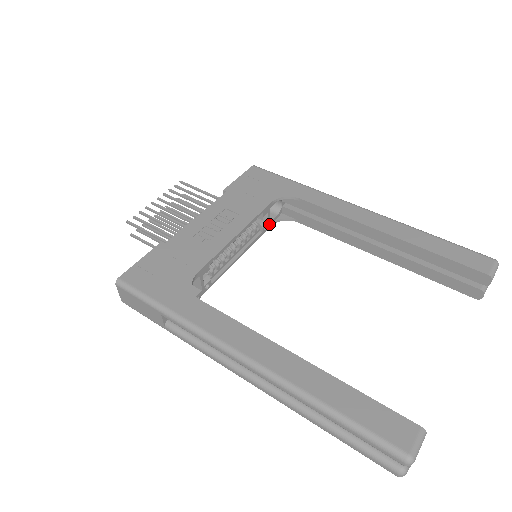
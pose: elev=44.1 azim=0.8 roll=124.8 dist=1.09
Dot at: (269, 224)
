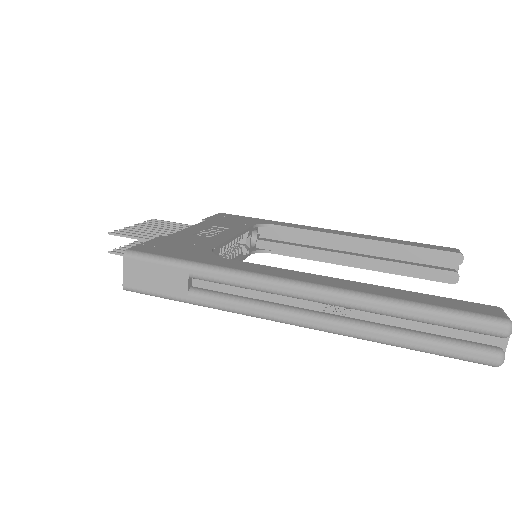
Dot at: (249, 251)
